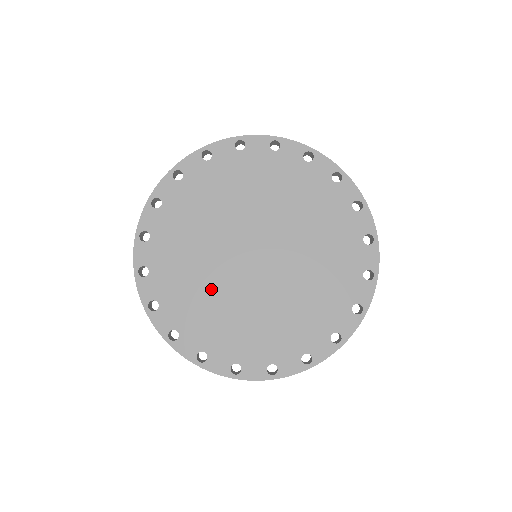
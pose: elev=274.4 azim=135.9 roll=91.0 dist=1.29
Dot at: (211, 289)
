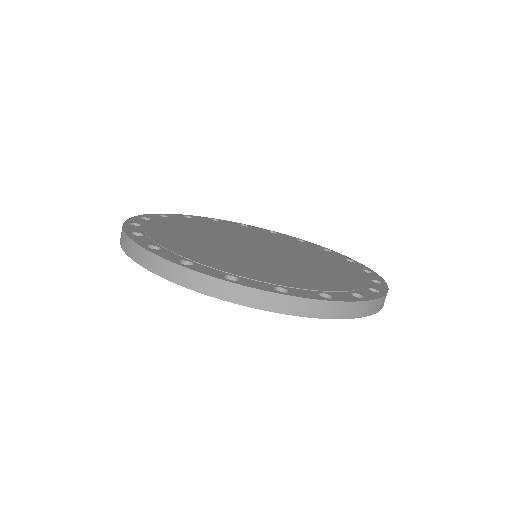
Dot at: (239, 258)
